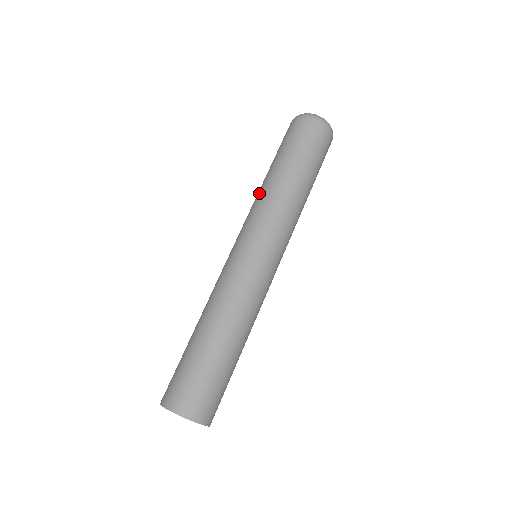
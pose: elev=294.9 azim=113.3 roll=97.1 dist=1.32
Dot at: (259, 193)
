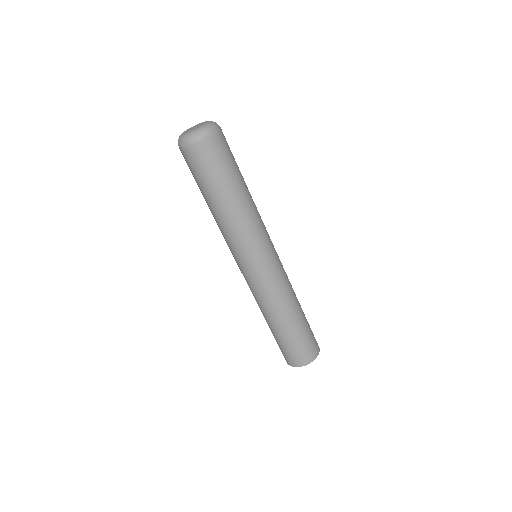
Dot at: (220, 226)
